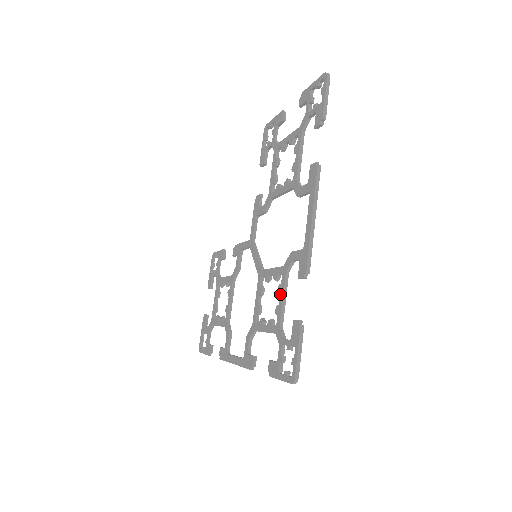
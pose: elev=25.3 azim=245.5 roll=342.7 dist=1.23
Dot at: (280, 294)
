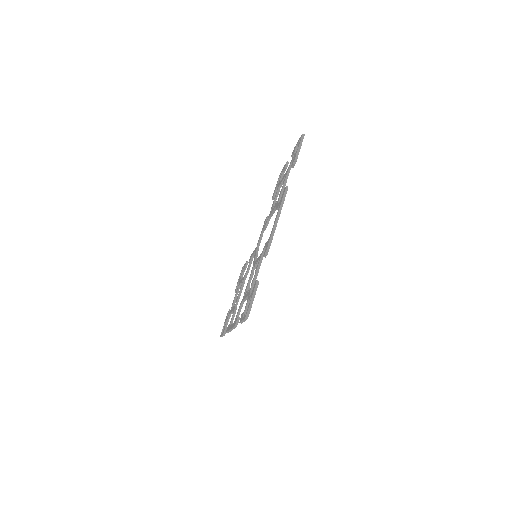
Dot at: (256, 271)
